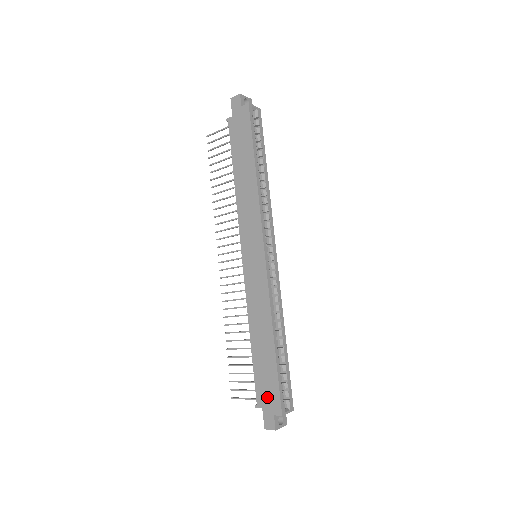
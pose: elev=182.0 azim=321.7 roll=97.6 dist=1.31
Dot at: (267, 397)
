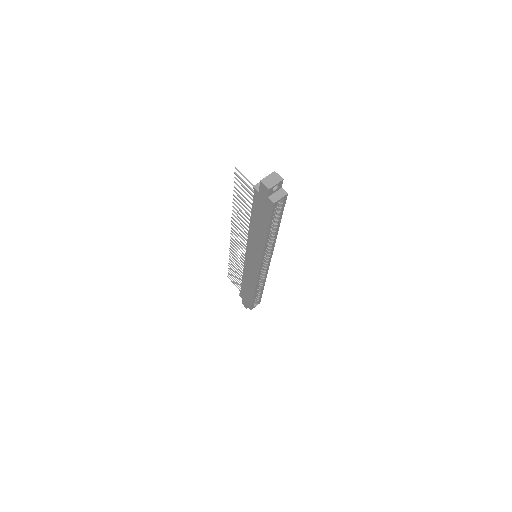
Dot at: (245, 300)
